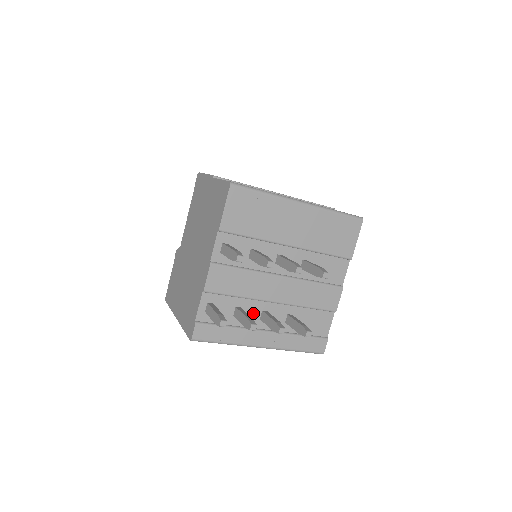
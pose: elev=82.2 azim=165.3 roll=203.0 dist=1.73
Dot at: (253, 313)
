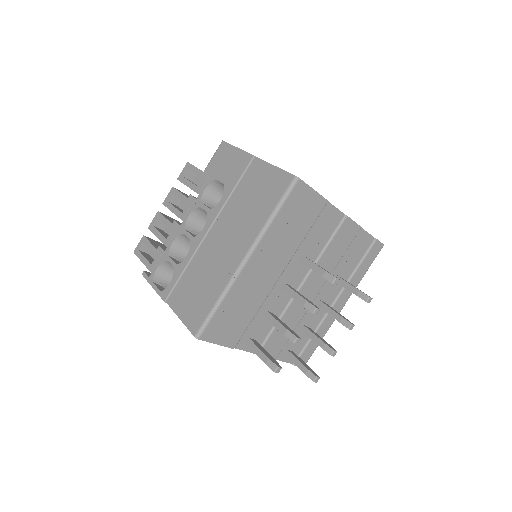
Dot at: (314, 314)
